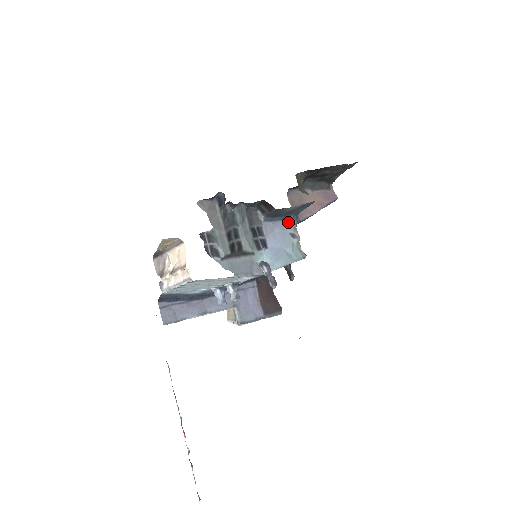
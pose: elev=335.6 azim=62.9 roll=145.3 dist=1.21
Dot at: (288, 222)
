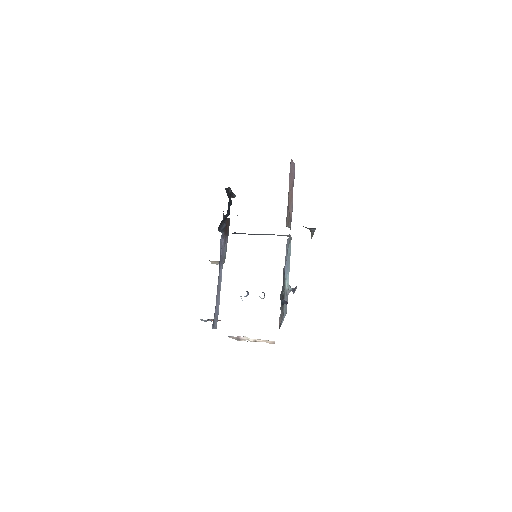
Dot at: (288, 239)
